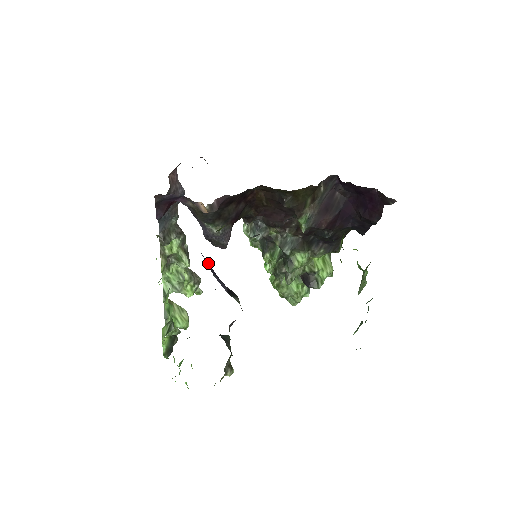
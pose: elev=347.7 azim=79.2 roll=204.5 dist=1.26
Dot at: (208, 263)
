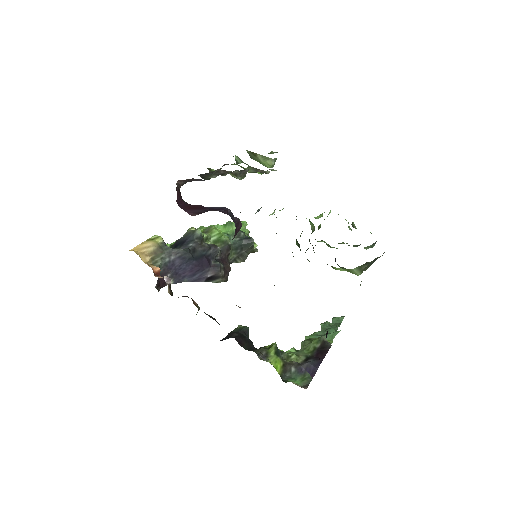
Dot at: (189, 268)
